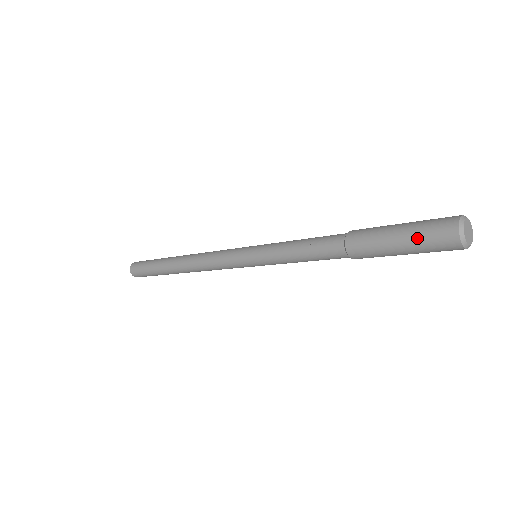
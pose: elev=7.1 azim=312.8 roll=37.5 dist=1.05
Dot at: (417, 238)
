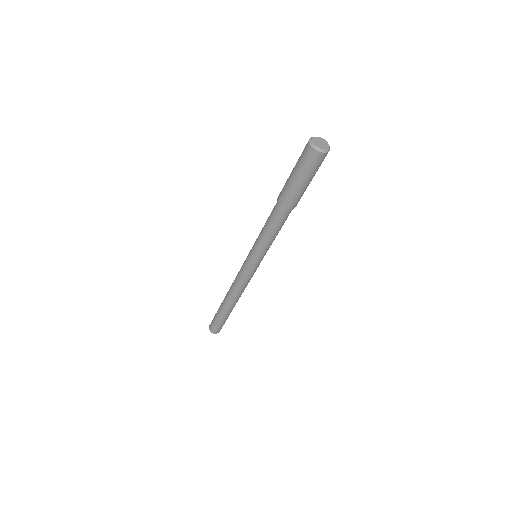
Dot at: (298, 161)
